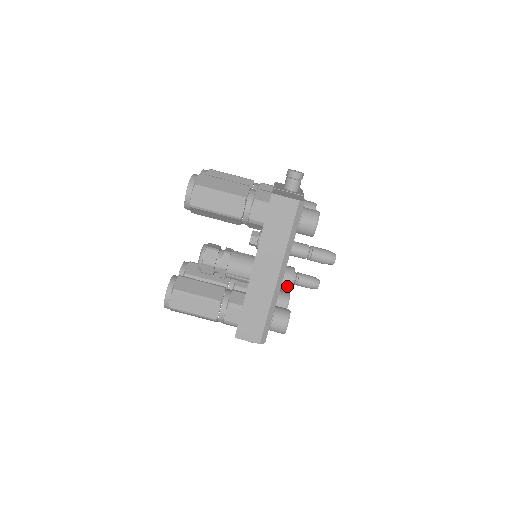
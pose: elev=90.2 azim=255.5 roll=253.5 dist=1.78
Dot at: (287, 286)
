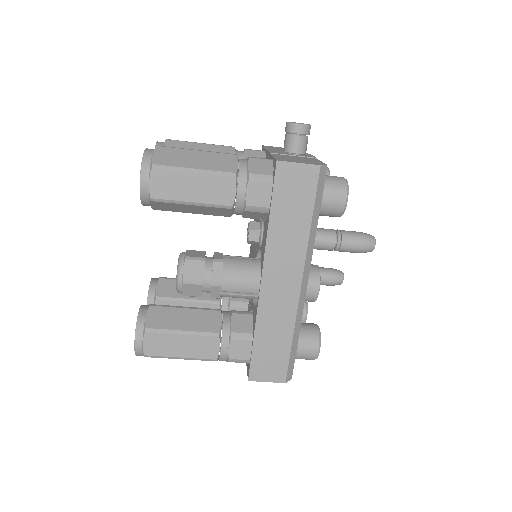
Dot at: (313, 294)
